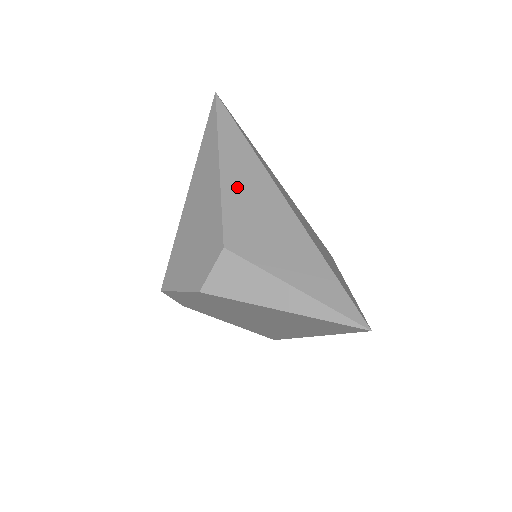
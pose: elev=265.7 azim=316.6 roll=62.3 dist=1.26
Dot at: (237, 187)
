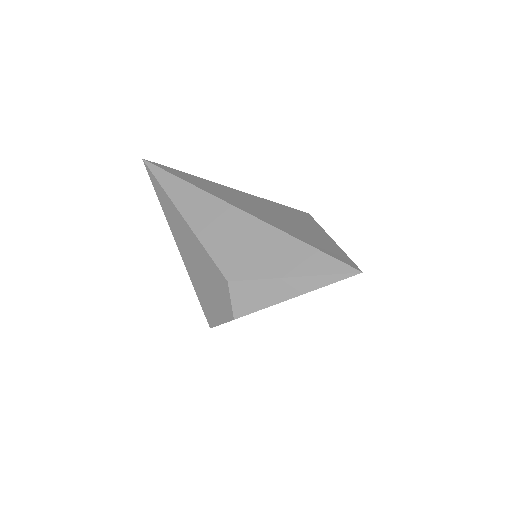
Dot at: (207, 228)
